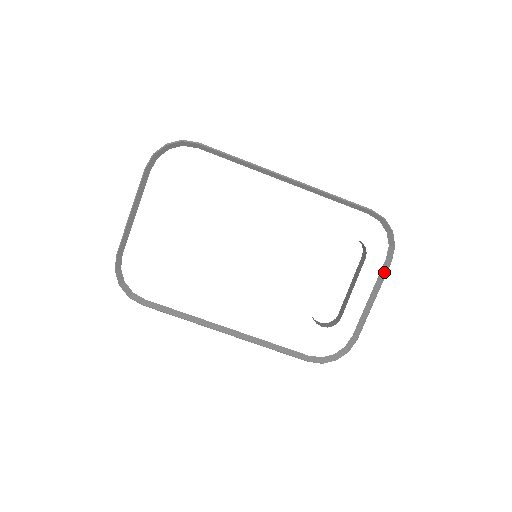
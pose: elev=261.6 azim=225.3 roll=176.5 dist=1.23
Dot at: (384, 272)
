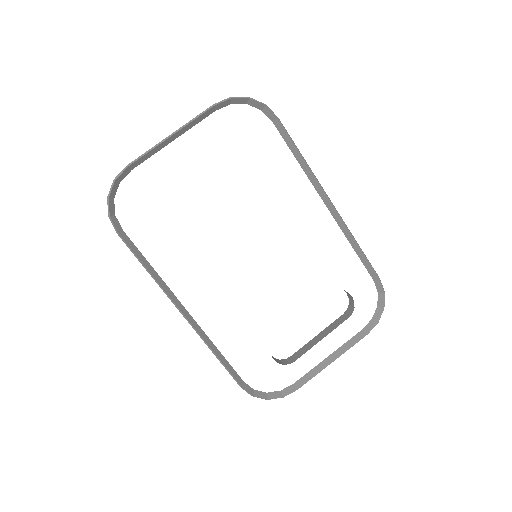
Dot at: (356, 340)
